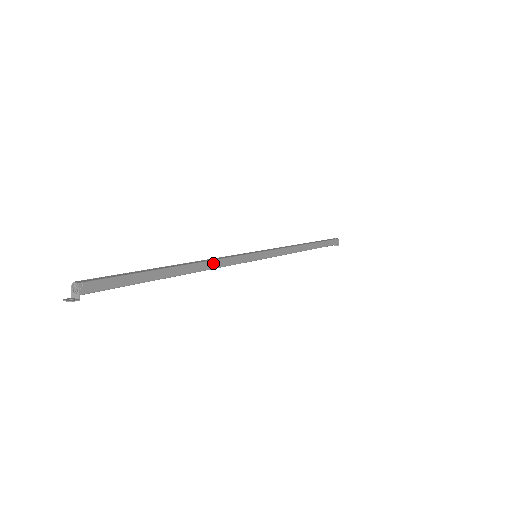
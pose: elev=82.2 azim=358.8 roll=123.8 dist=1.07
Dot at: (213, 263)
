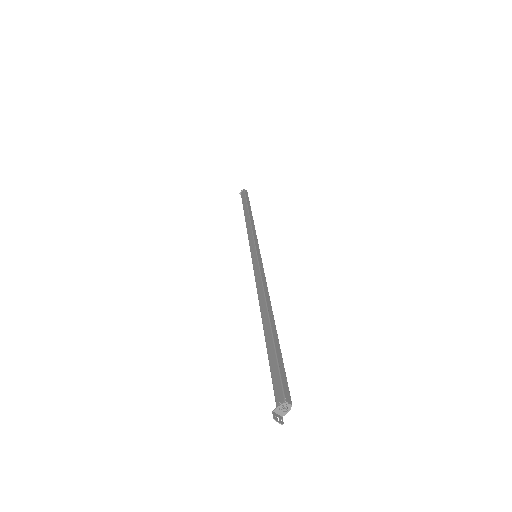
Dot at: (267, 294)
